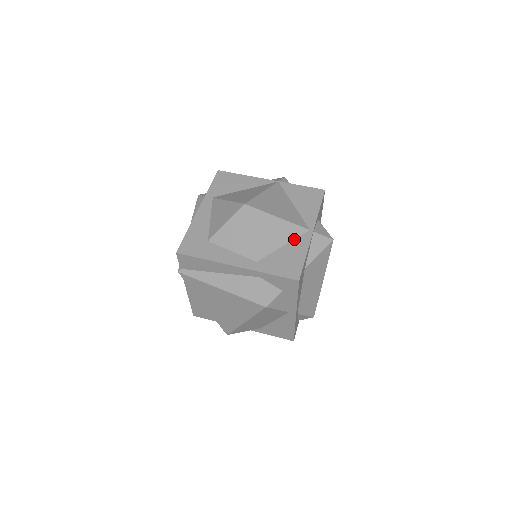
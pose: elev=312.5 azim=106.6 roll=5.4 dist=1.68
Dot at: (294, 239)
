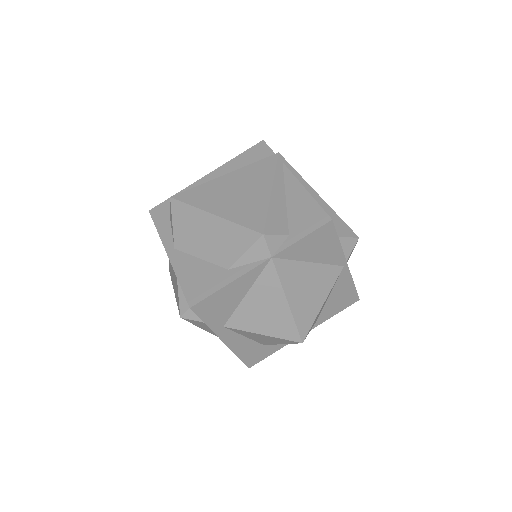
Dot at: (335, 284)
